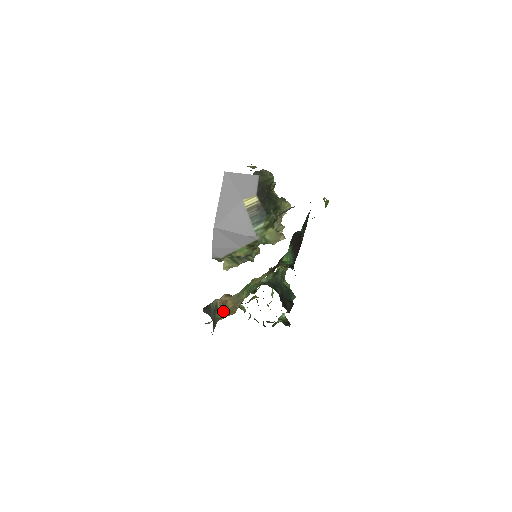
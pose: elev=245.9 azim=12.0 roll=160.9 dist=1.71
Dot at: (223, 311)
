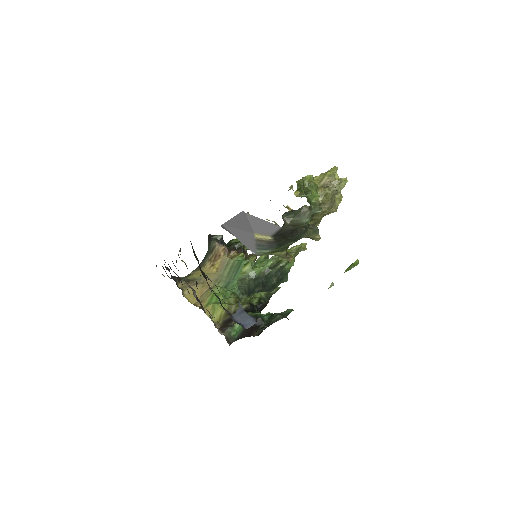
Dot at: (209, 265)
